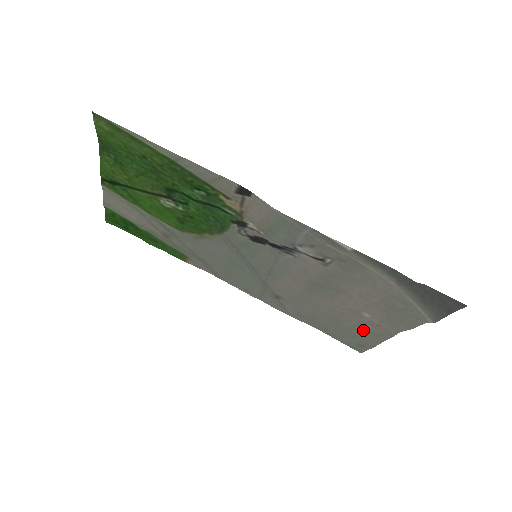
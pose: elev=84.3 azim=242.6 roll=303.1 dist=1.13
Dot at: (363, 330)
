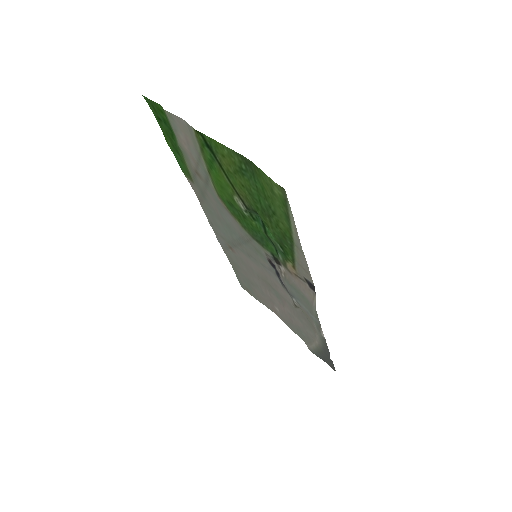
Dot at: (262, 299)
